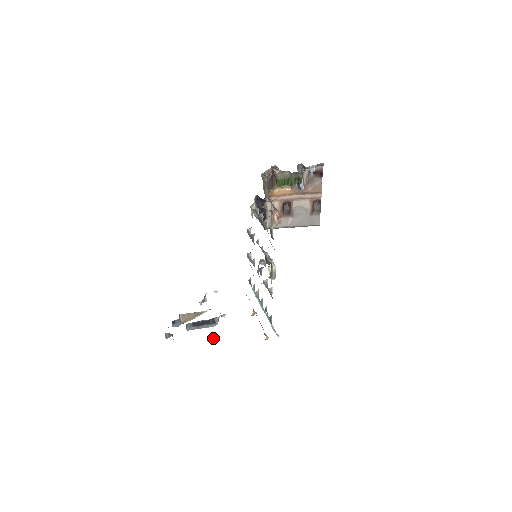
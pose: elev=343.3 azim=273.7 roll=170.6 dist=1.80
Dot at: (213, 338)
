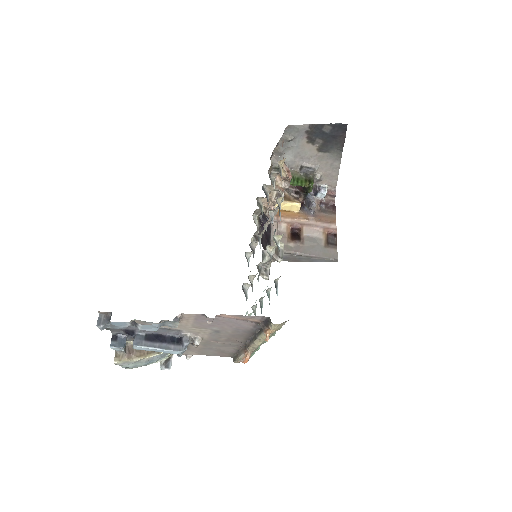
Dot at: (177, 320)
